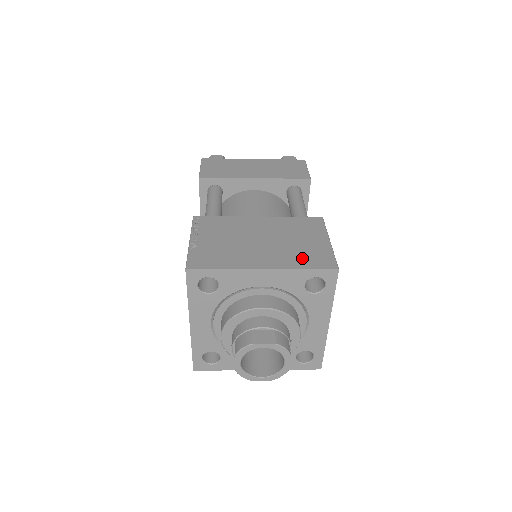
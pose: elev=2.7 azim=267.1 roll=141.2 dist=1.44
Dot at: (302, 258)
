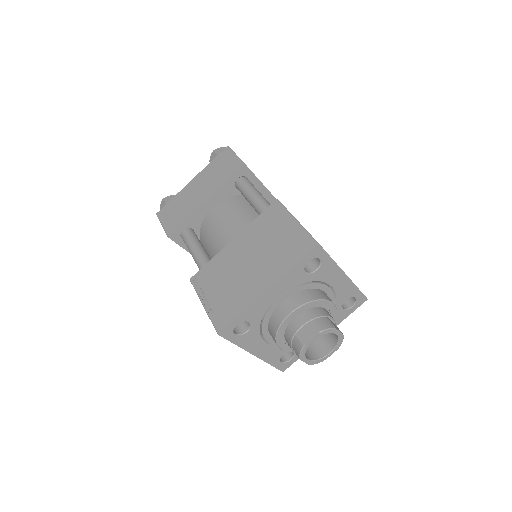
Dot at: occluded
